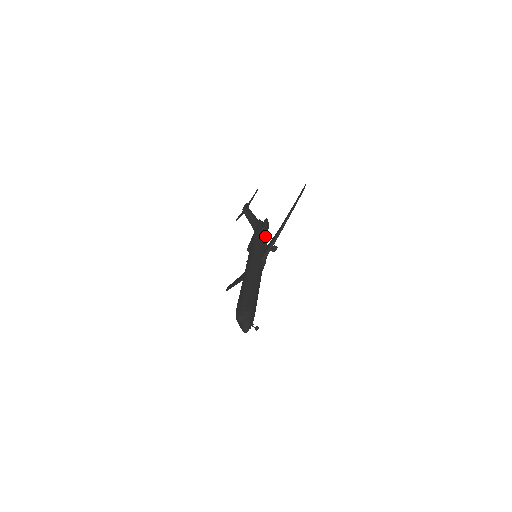
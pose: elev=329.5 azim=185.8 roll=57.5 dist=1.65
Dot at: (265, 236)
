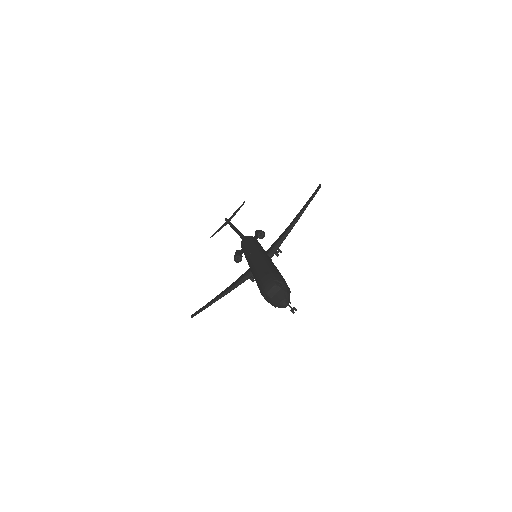
Dot at: (260, 244)
